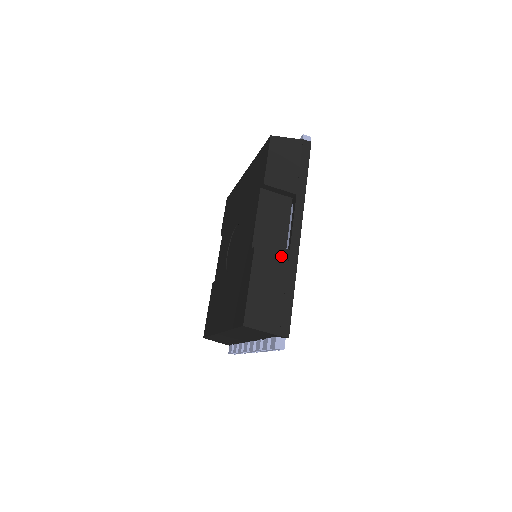
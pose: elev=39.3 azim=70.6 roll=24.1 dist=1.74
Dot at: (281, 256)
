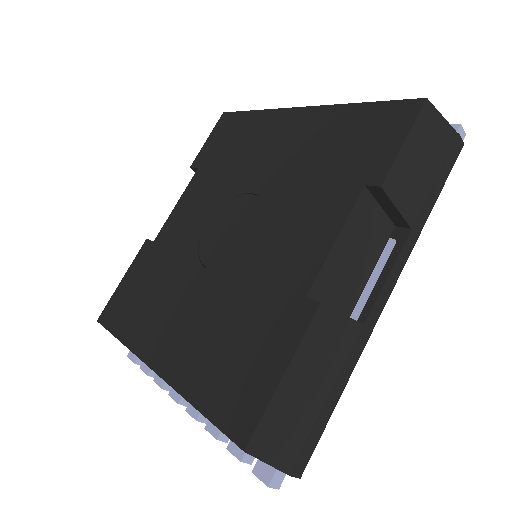
Dot at: (349, 332)
